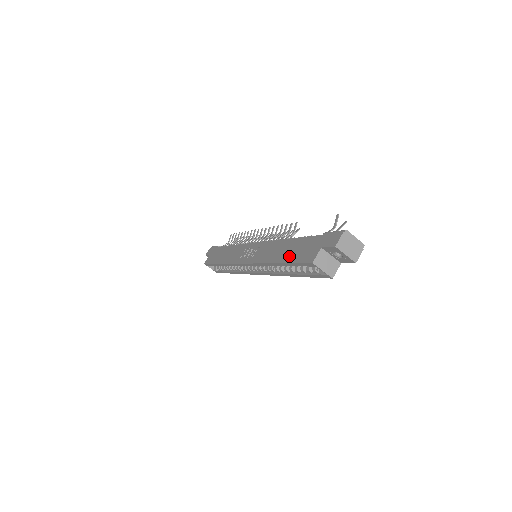
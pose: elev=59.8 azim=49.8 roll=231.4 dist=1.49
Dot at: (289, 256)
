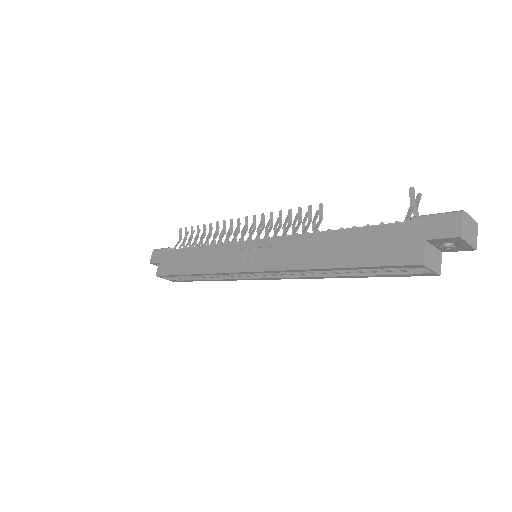
Dot at: (355, 256)
